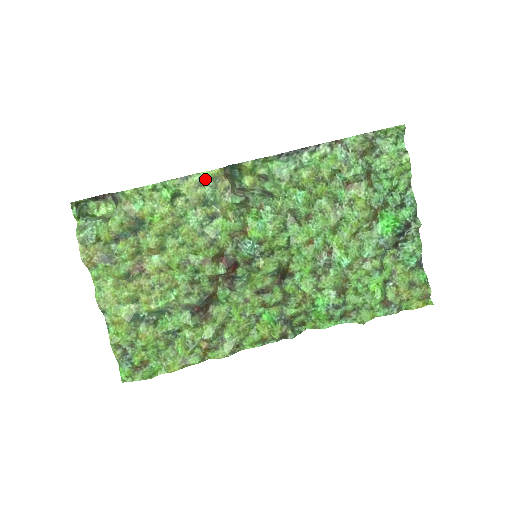
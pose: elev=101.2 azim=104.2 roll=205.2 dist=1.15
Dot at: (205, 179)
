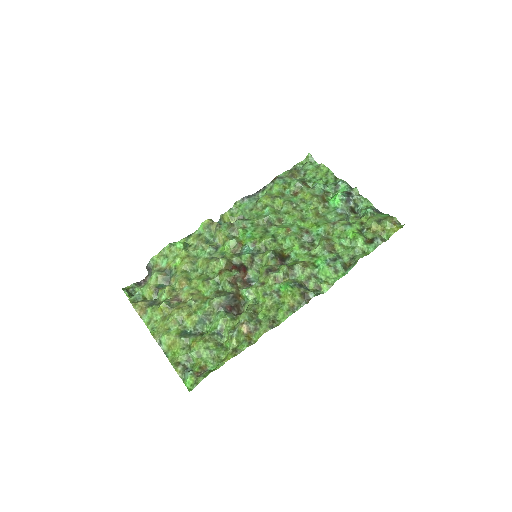
Dot at: (202, 230)
